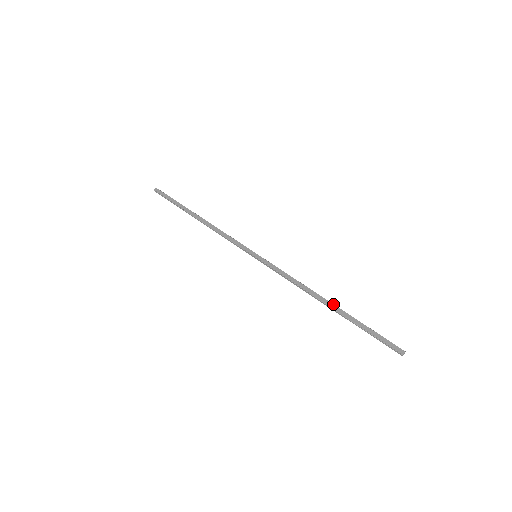
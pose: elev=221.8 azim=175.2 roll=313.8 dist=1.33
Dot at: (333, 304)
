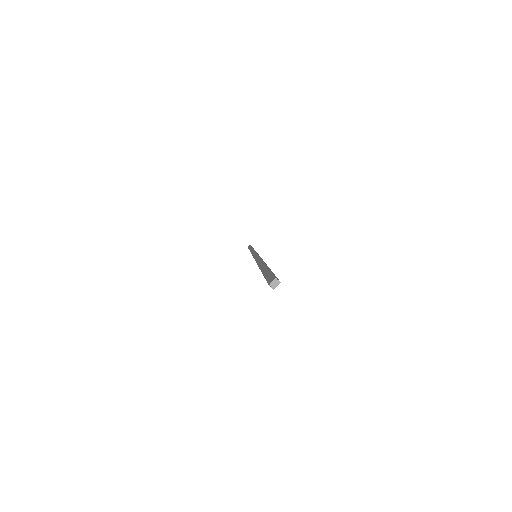
Dot at: (263, 263)
